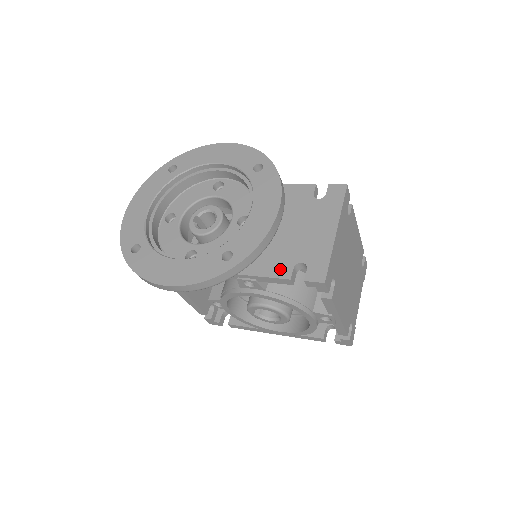
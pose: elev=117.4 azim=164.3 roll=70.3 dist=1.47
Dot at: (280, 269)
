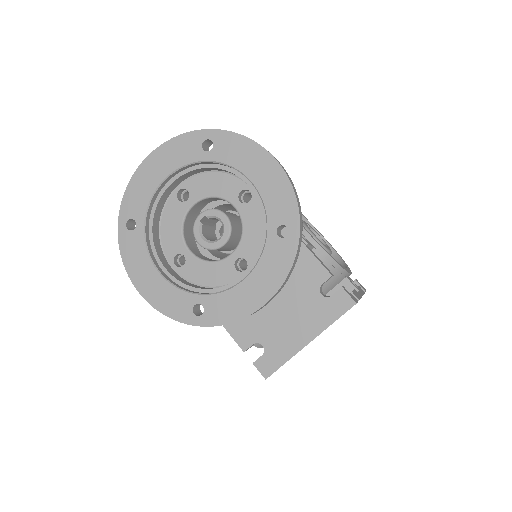
Dot at: (243, 335)
